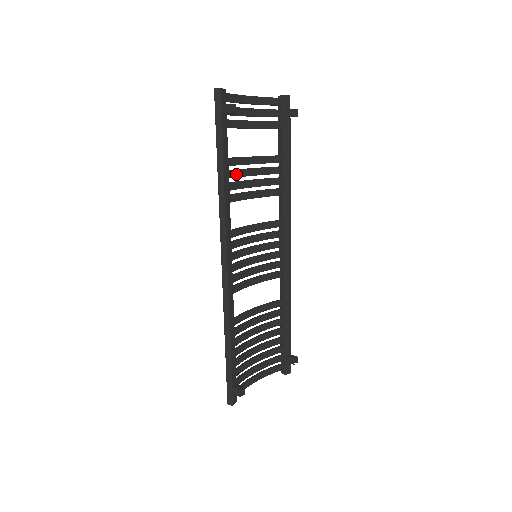
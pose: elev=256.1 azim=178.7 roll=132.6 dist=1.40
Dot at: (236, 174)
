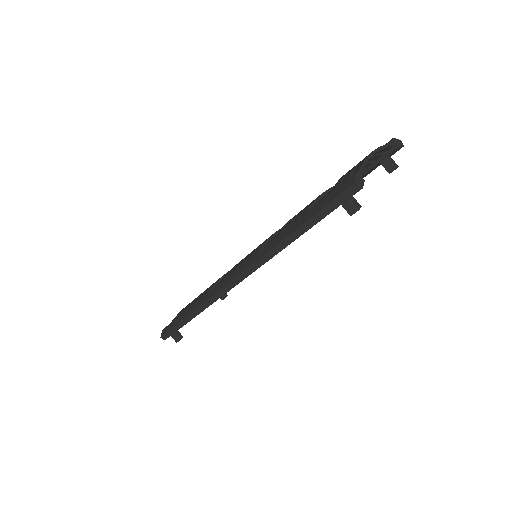
Dot at: occluded
